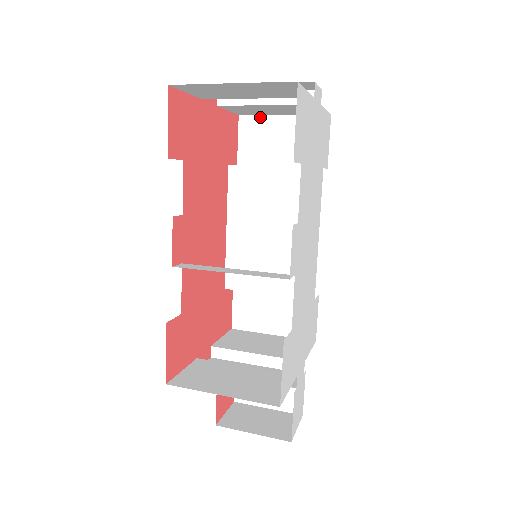
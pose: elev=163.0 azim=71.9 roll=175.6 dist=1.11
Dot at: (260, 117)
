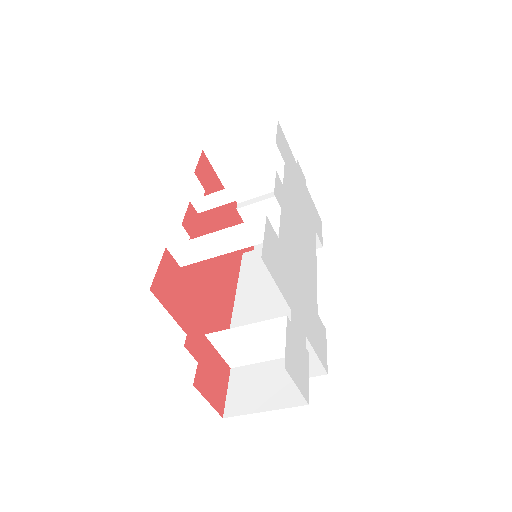
Dot at: occluded
